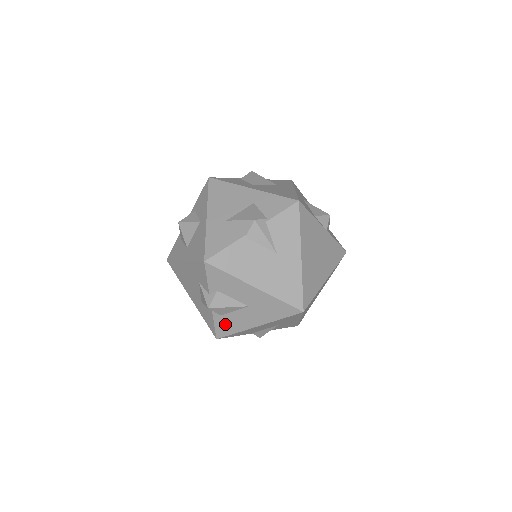
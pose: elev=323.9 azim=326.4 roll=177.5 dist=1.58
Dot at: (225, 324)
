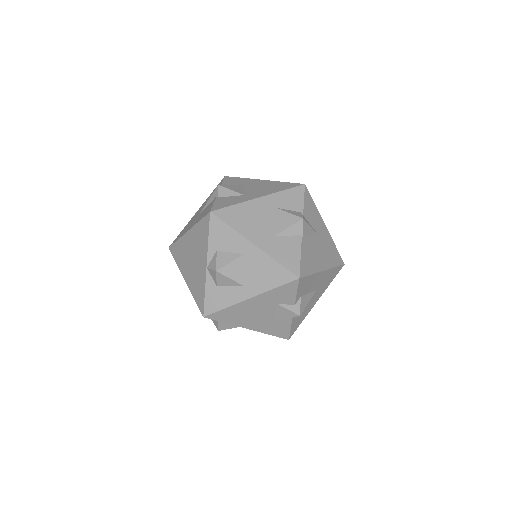
Dot at: (298, 321)
